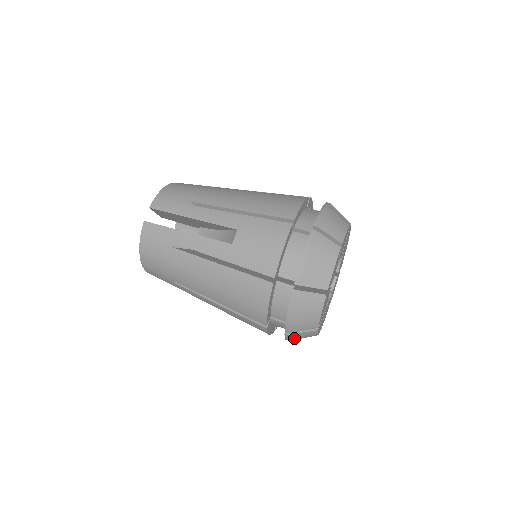
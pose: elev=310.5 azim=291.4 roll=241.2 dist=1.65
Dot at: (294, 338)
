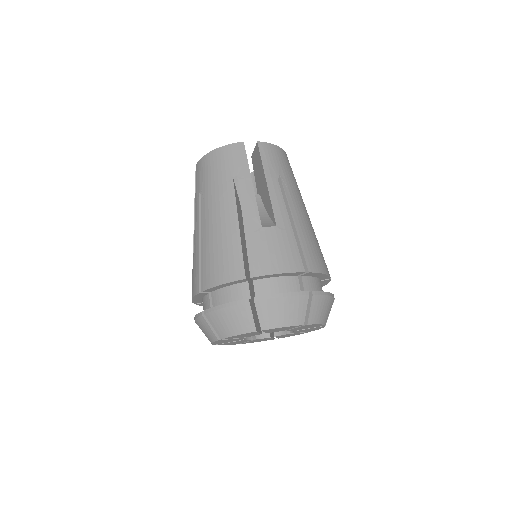
Dot at: occluded
